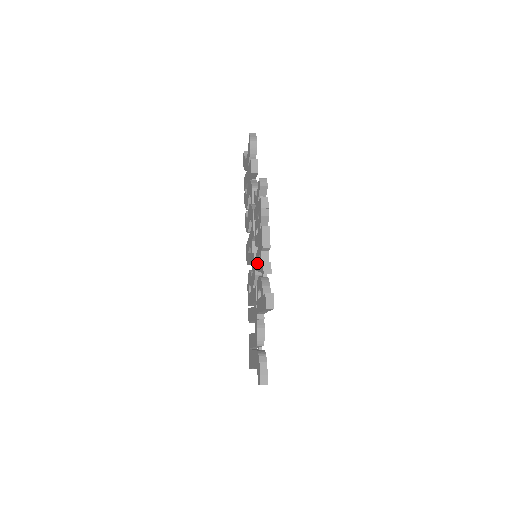
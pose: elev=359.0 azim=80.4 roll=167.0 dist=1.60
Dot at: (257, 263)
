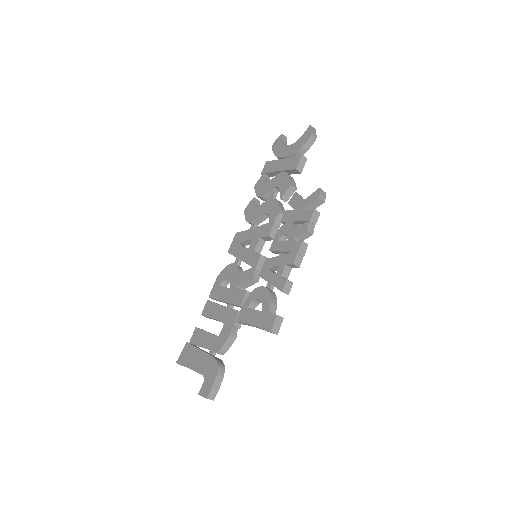
Dot at: (266, 270)
